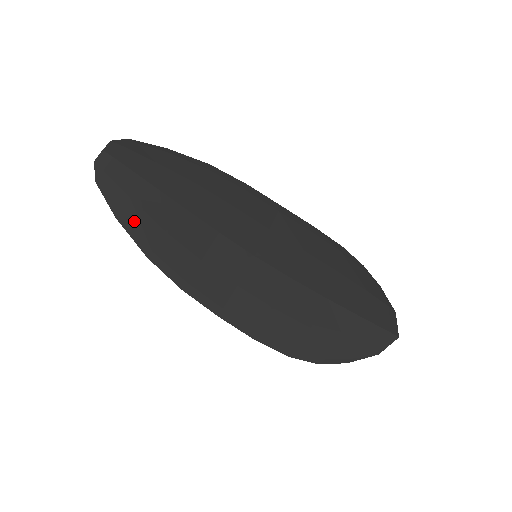
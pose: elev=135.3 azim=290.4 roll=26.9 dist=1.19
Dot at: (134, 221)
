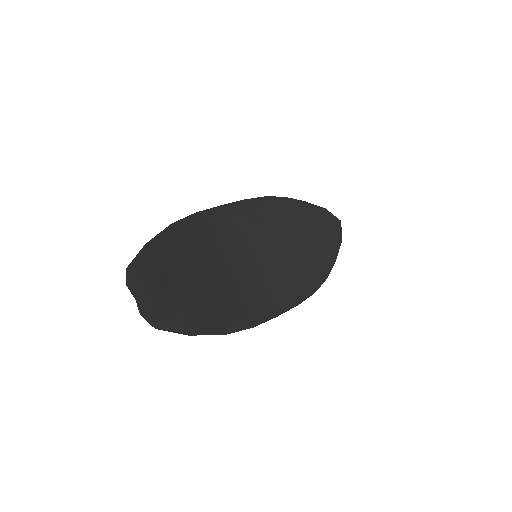
Dot at: (199, 322)
